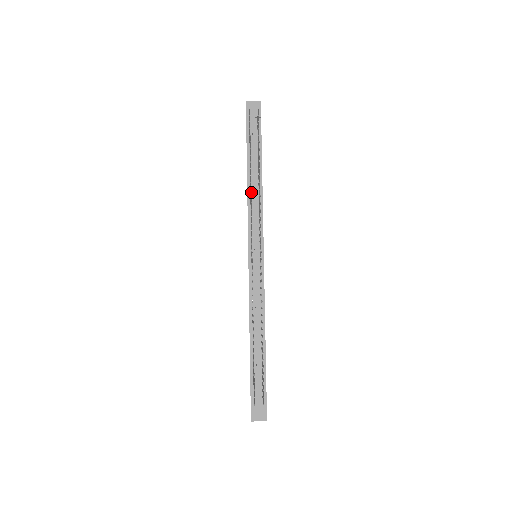
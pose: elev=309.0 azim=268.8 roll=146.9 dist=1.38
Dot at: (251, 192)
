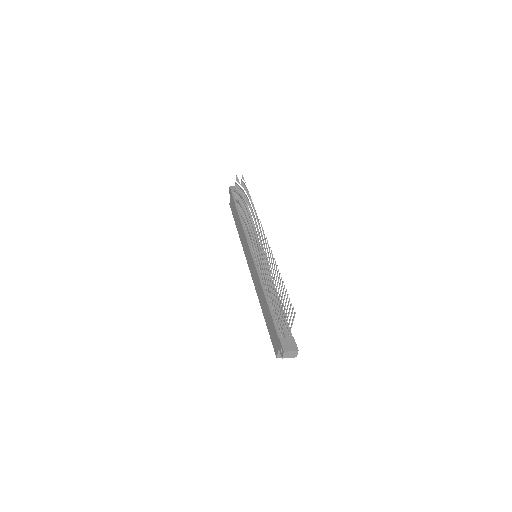
Dot at: occluded
